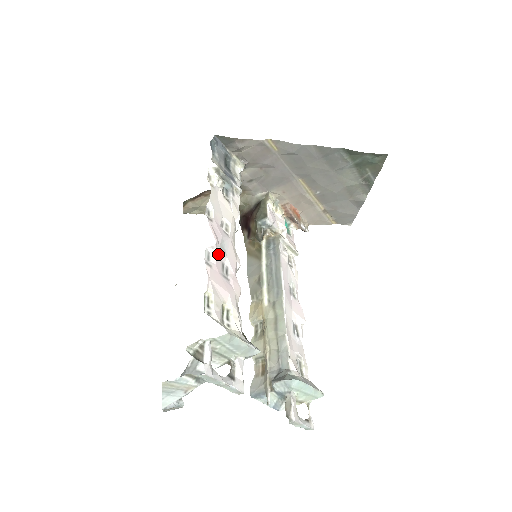
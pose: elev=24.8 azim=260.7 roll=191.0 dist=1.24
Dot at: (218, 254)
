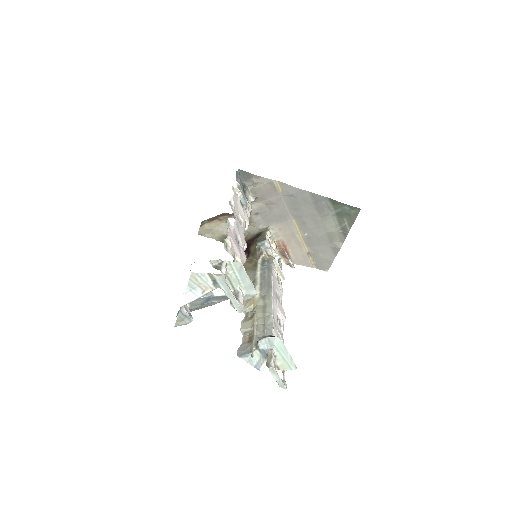
Dot at: (235, 228)
